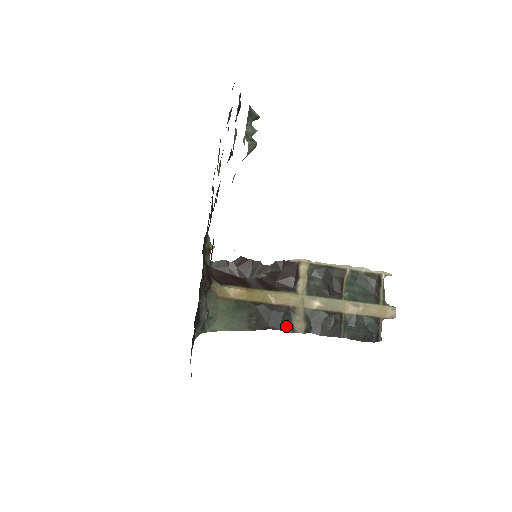
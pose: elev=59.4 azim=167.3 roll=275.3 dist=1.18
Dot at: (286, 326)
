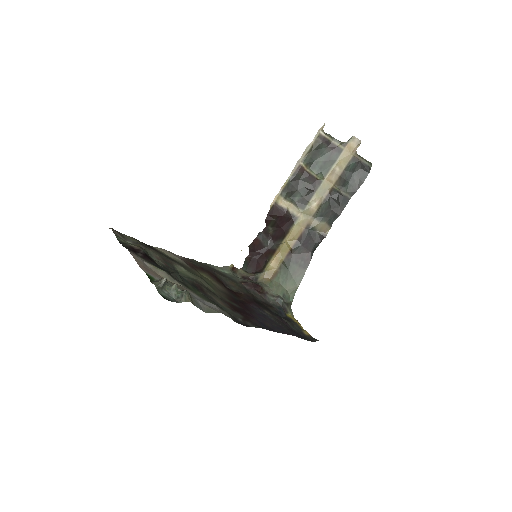
Dot at: (318, 239)
